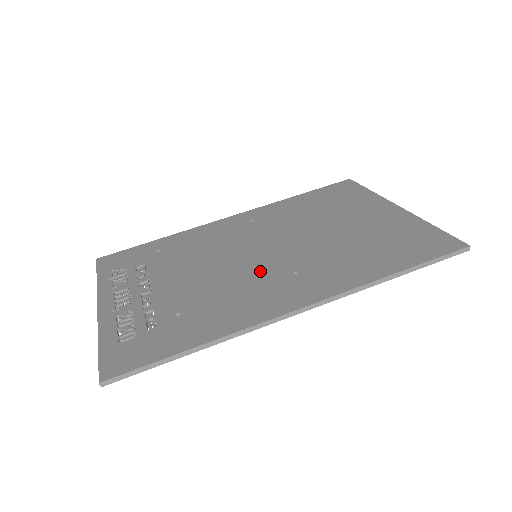
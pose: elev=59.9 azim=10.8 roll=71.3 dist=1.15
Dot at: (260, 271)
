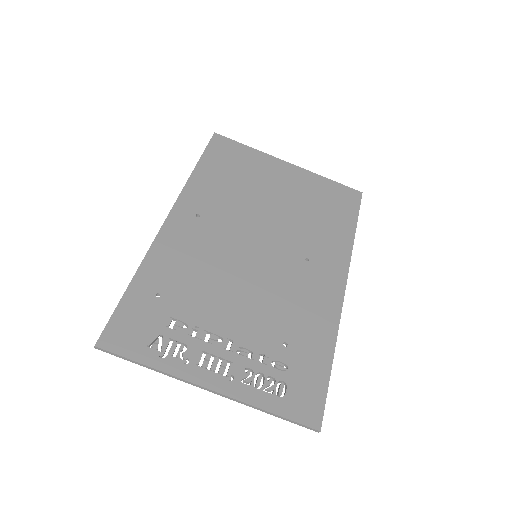
Dot at: (284, 271)
